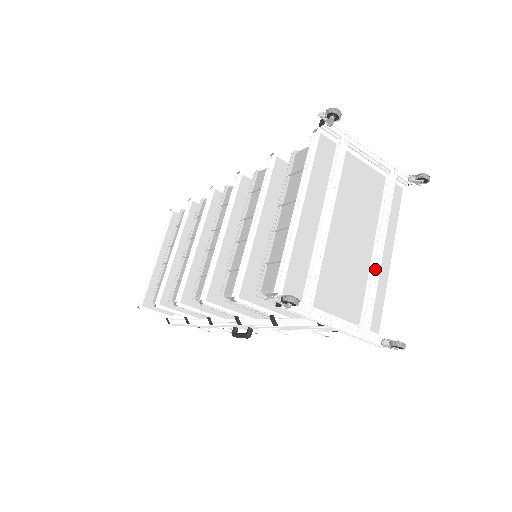
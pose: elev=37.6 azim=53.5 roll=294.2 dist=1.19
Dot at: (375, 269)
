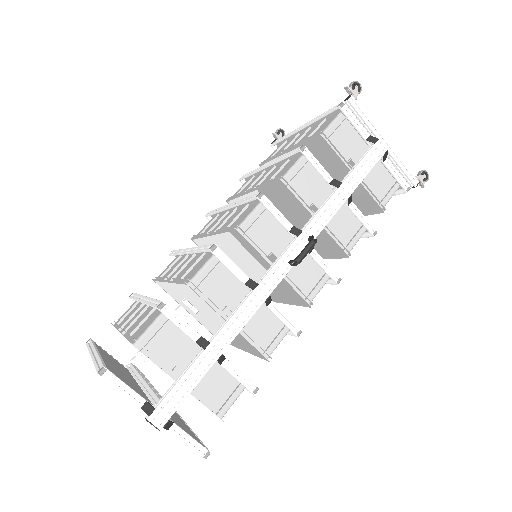
Dot at: occluded
